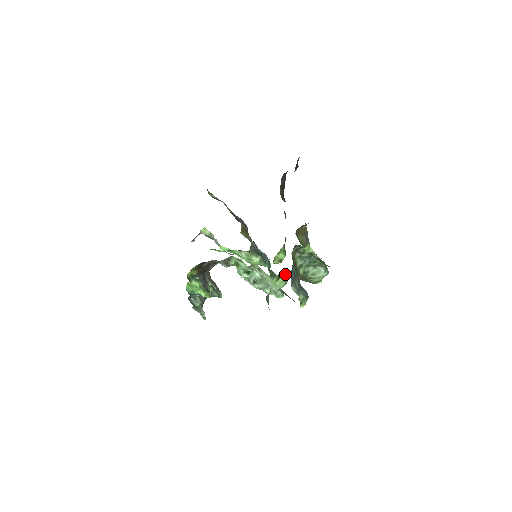
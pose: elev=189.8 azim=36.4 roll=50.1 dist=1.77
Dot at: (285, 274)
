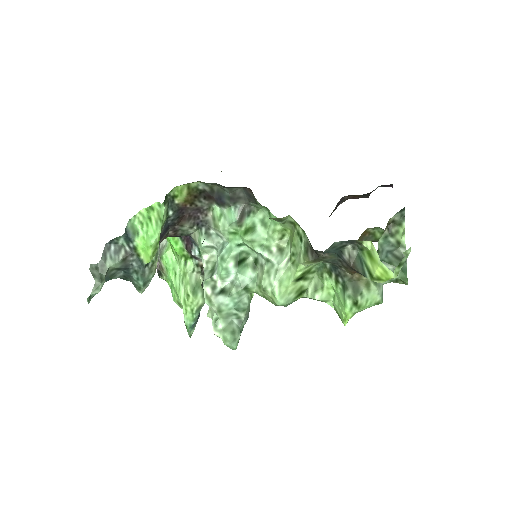
Dot at: (308, 282)
